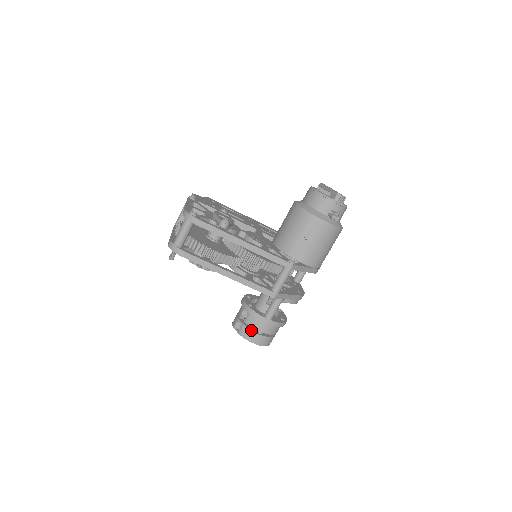
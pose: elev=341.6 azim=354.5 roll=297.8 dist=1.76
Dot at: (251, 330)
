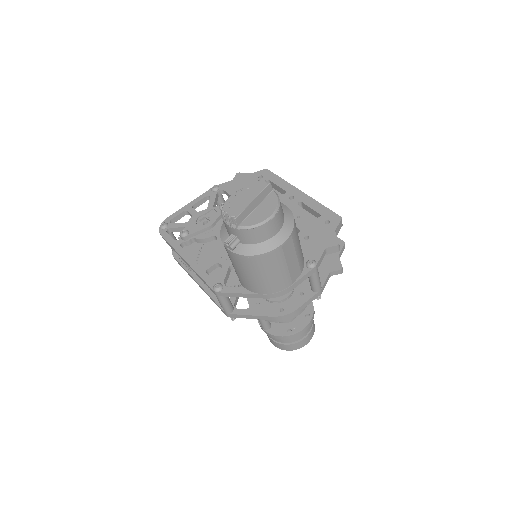
Dot at: occluded
